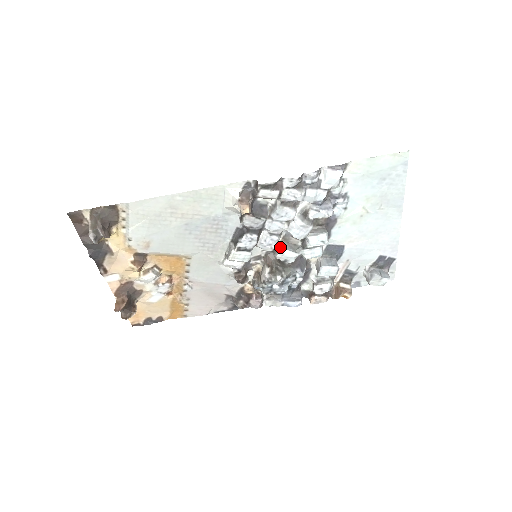
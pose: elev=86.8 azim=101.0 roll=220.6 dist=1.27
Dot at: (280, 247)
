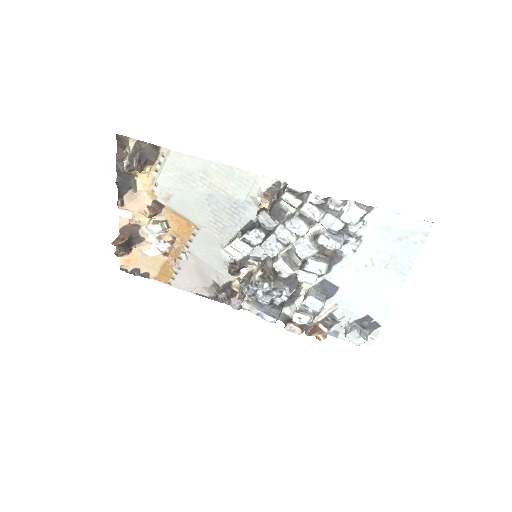
Dot at: (280, 257)
